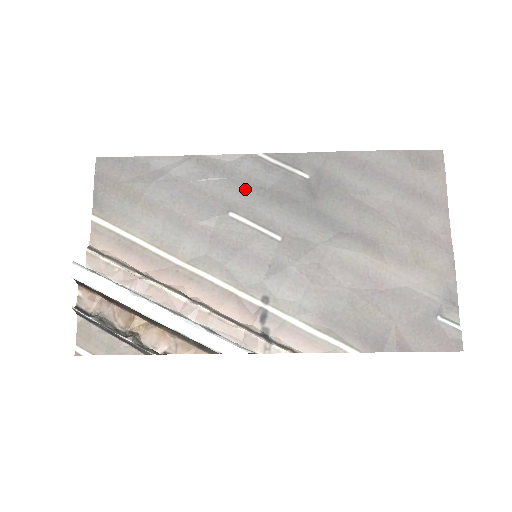
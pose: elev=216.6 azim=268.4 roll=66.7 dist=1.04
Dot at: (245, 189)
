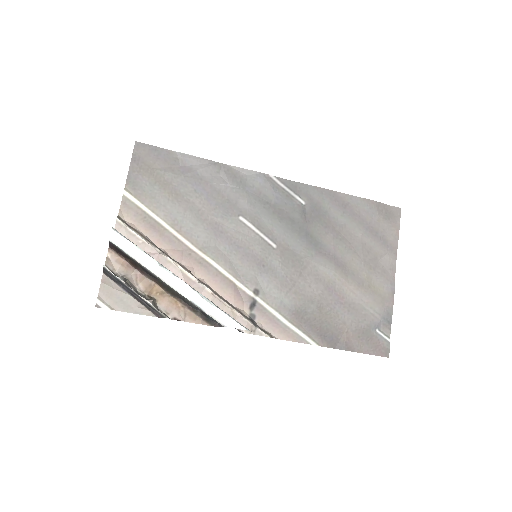
Dot at: (255, 200)
